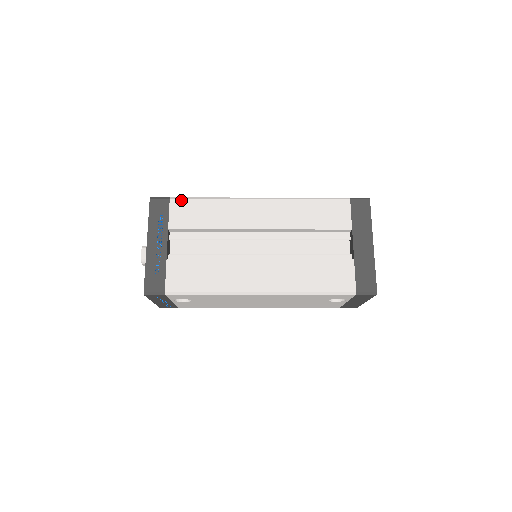
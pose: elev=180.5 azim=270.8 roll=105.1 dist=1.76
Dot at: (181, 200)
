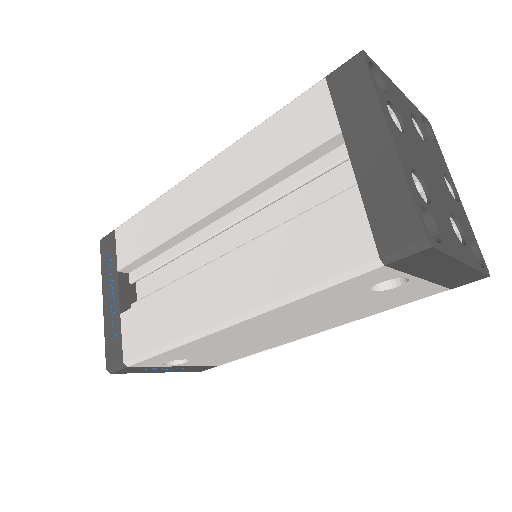
Dot at: (124, 225)
